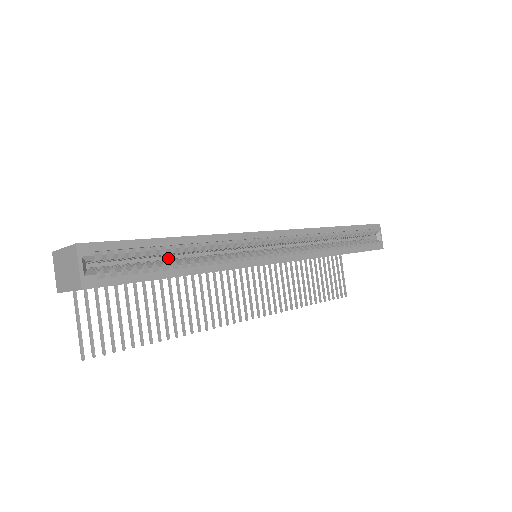
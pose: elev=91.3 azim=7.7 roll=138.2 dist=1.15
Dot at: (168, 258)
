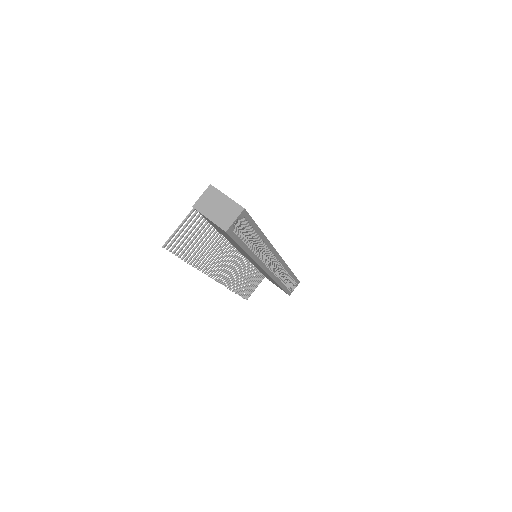
Dot at: occluded
